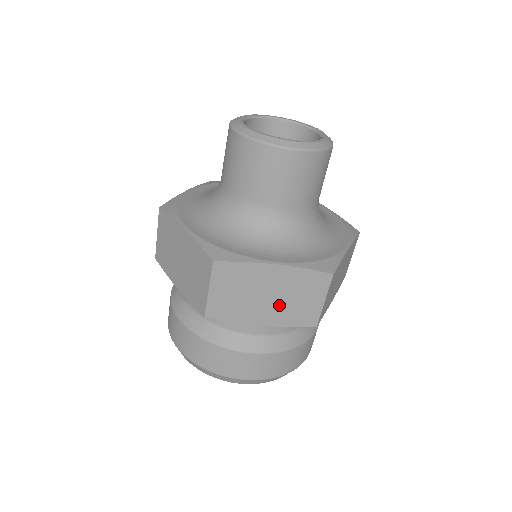
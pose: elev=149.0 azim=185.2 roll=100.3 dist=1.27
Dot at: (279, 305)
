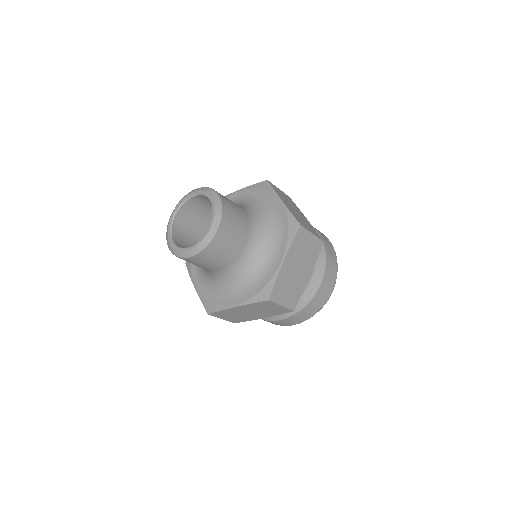
Dot at: (261, 313)
